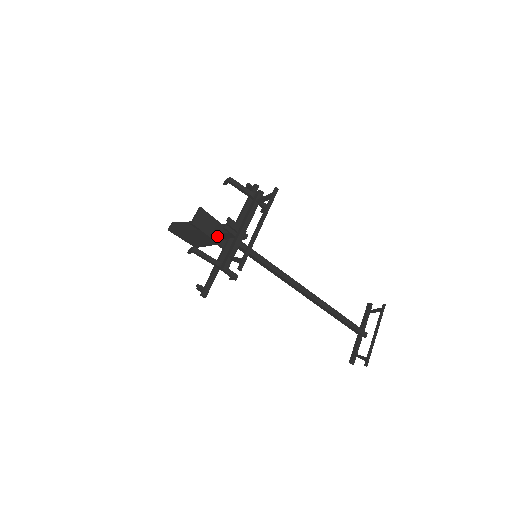
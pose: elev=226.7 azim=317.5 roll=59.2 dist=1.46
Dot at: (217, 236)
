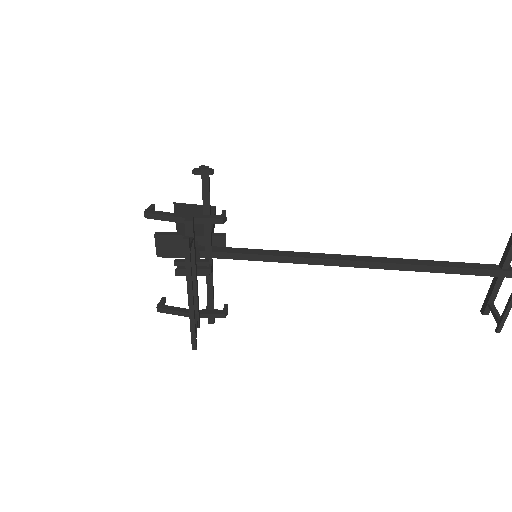
Dot at: occluded
